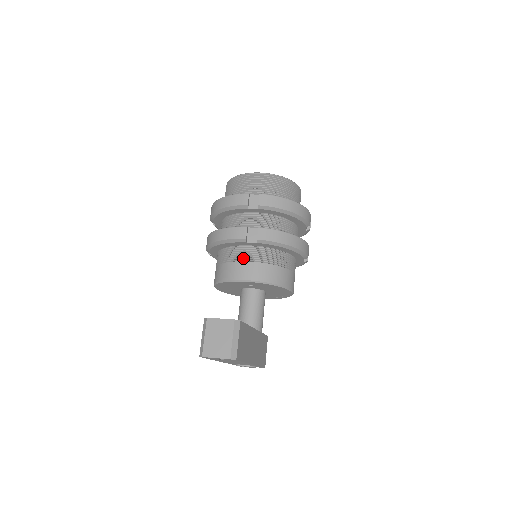
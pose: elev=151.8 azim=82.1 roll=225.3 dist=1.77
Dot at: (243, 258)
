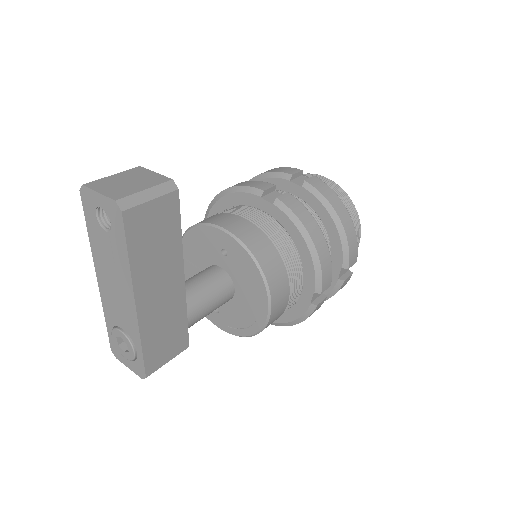
Dot at: (242, 214)
